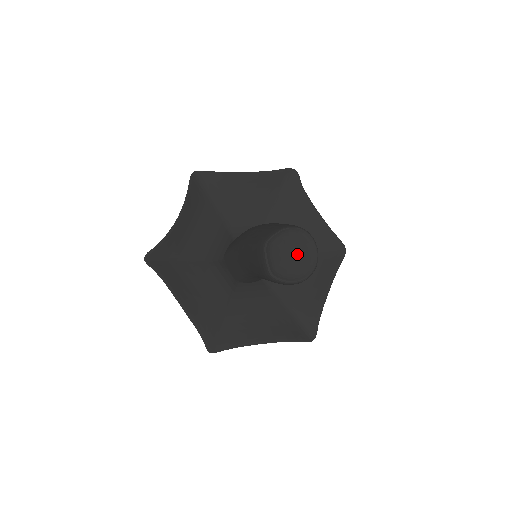
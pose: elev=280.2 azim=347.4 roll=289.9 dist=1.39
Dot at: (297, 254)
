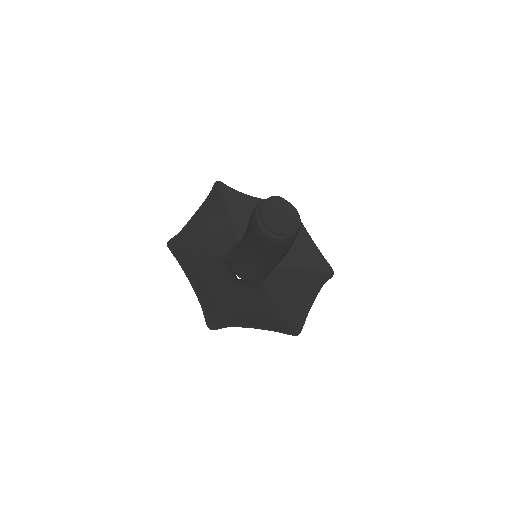
Dot at: (281, 222)
